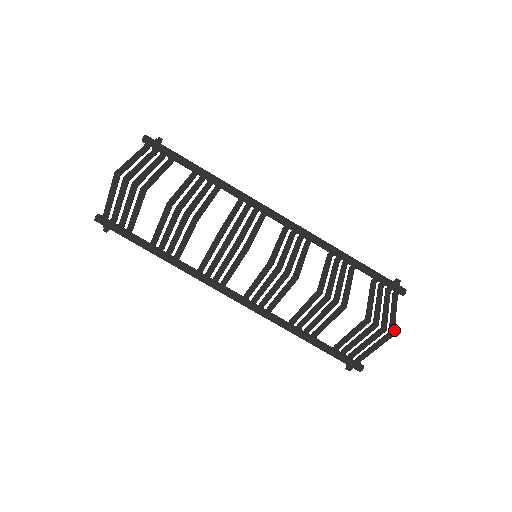
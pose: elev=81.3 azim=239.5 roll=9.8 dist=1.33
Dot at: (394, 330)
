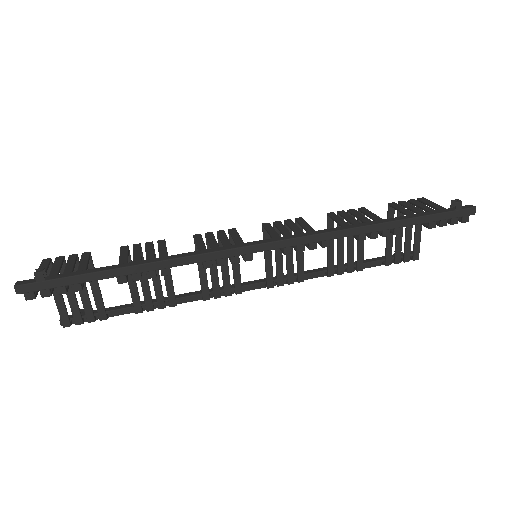
Dot at: occluded
